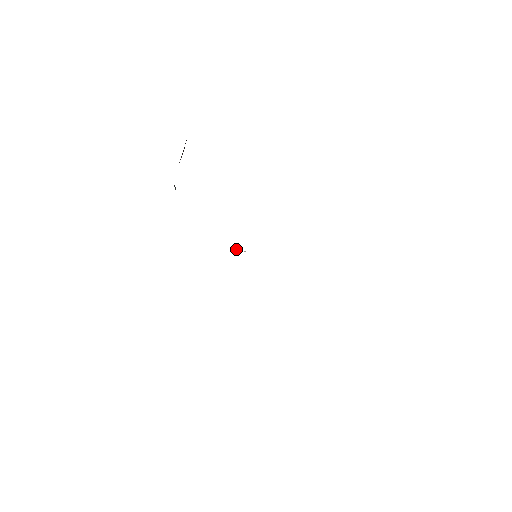
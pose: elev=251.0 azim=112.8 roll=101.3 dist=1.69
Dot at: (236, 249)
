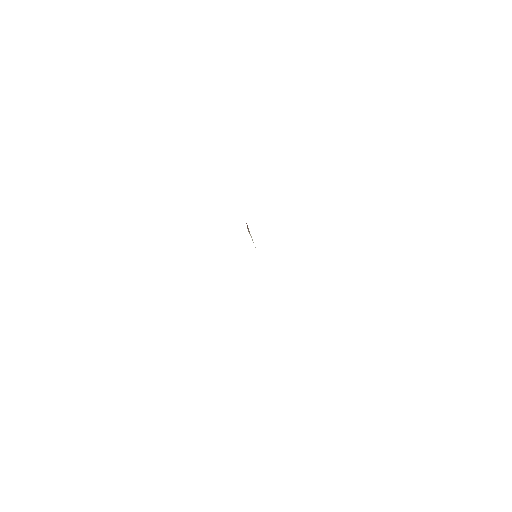
Dot at: occluded
